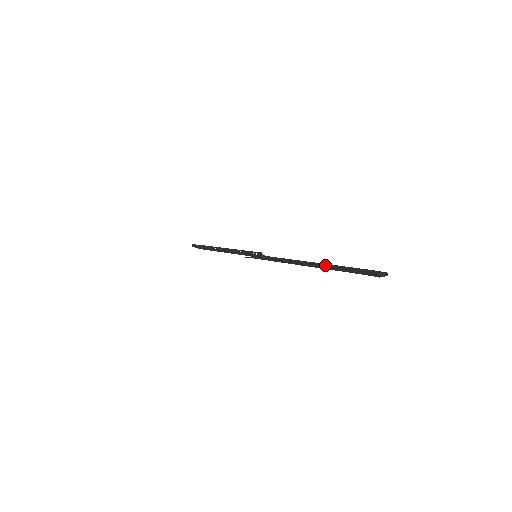
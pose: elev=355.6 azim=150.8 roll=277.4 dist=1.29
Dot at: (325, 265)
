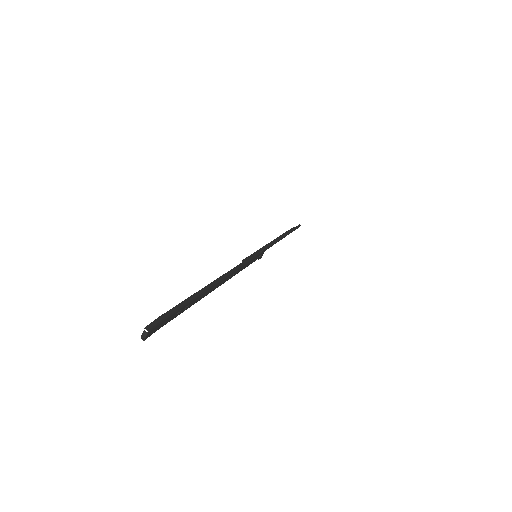
Dot at: (206, 288)
